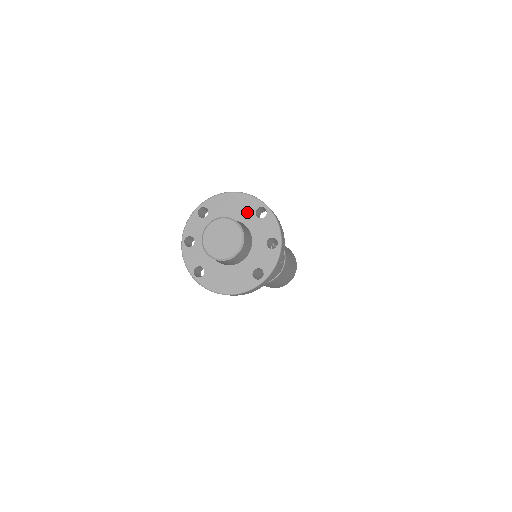
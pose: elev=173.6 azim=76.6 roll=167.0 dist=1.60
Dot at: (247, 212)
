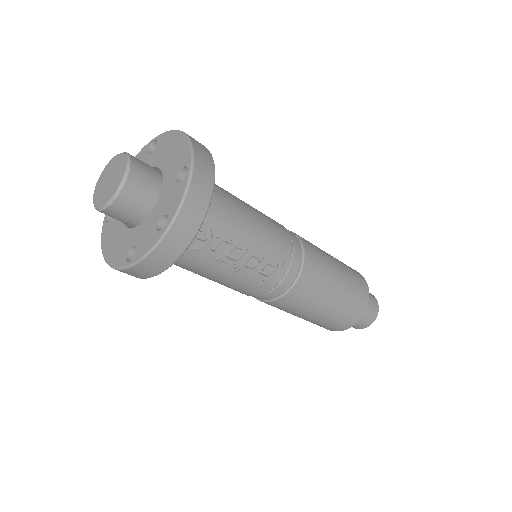
Dot at: (174, 166)
